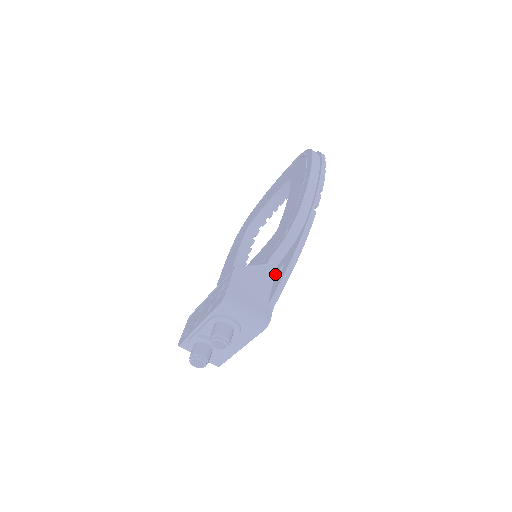
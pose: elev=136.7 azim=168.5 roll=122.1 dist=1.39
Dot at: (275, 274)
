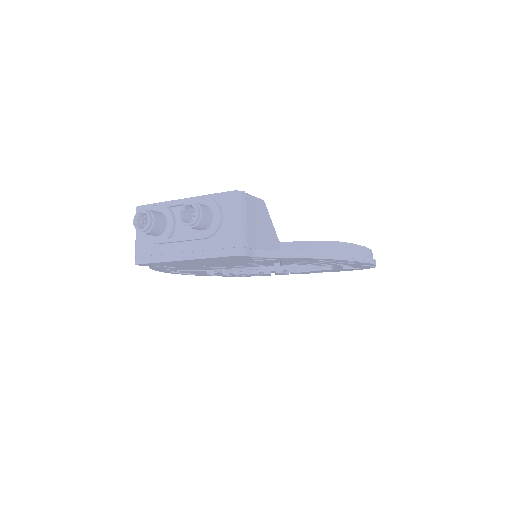
Dot at: occluded
